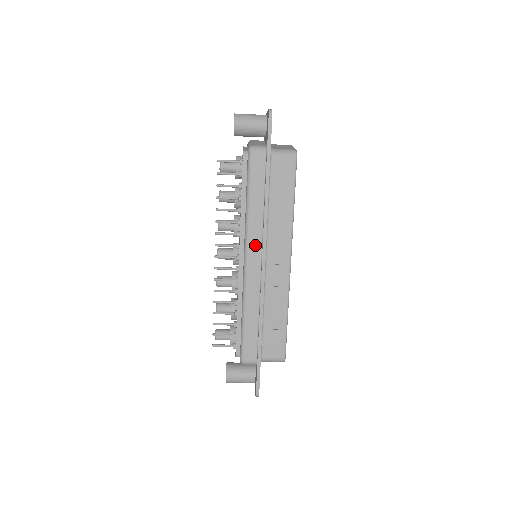
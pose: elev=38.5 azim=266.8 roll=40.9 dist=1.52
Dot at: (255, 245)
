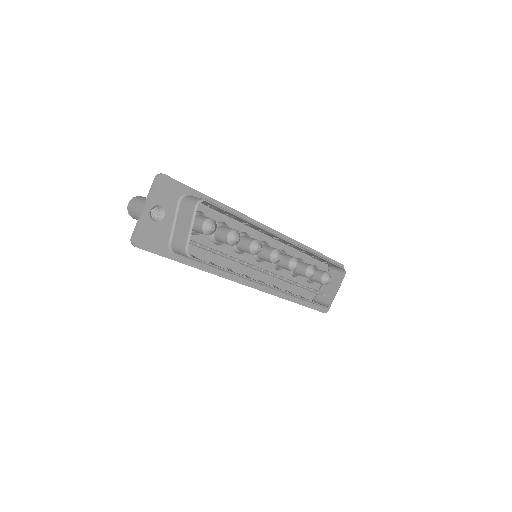
Dot at: occluded
